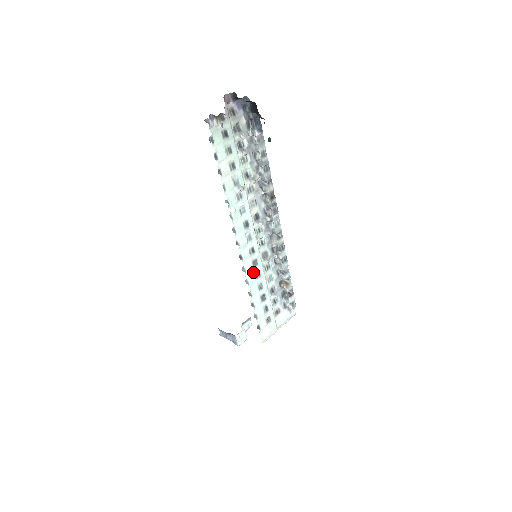
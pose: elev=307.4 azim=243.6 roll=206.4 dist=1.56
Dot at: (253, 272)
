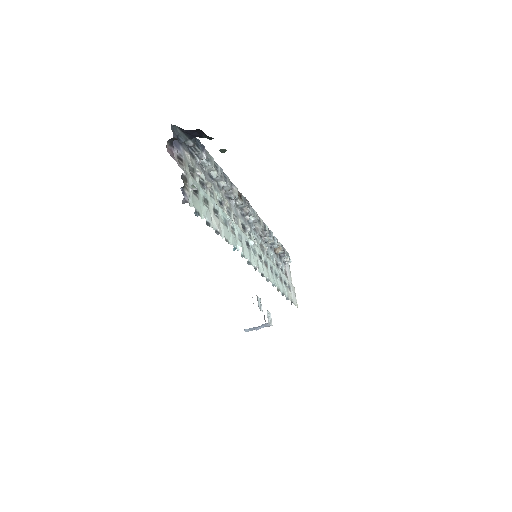
Dot at: (270, 272)
